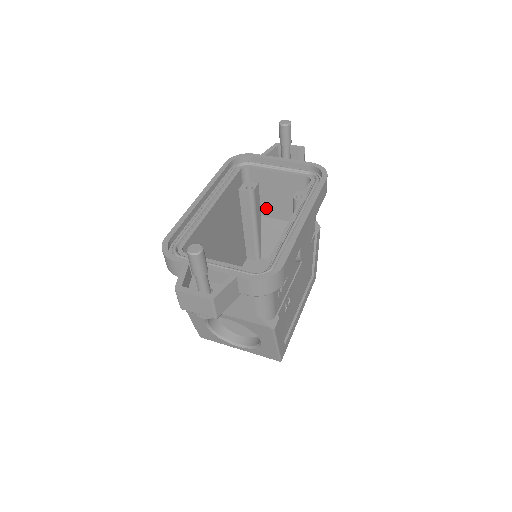
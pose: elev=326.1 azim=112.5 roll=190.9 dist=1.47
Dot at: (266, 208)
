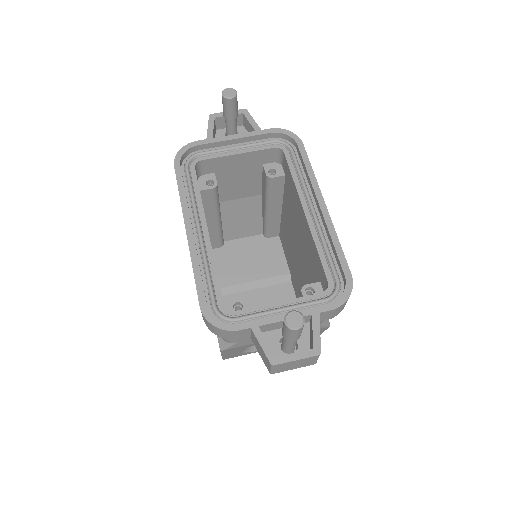
Dot at: (224, 193)
